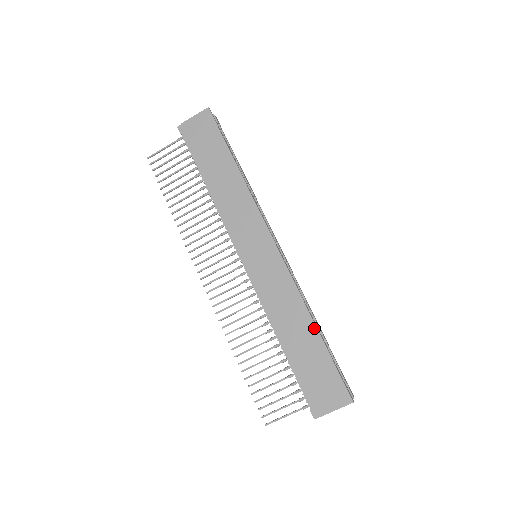
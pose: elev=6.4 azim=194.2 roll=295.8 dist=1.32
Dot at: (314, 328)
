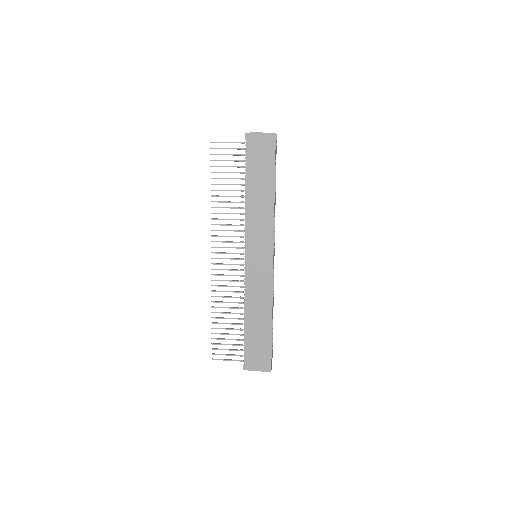
Dot at: (270, 321)
